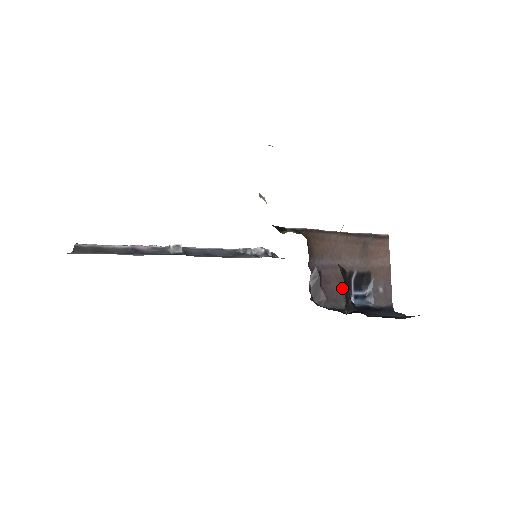
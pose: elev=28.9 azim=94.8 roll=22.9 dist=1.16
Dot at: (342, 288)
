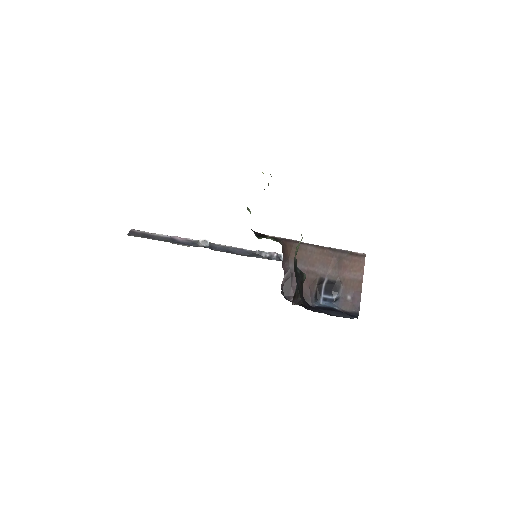
Dot at: (312, 290)
